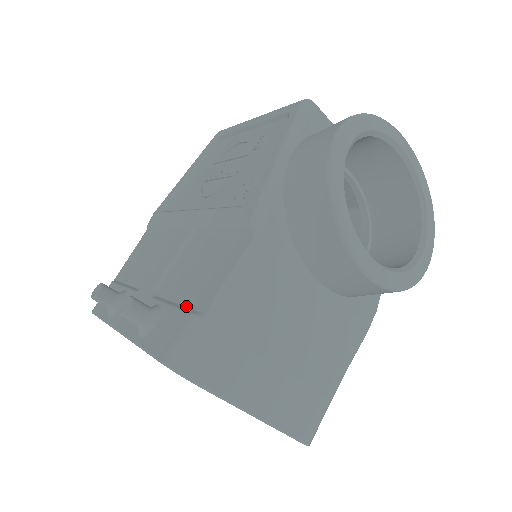
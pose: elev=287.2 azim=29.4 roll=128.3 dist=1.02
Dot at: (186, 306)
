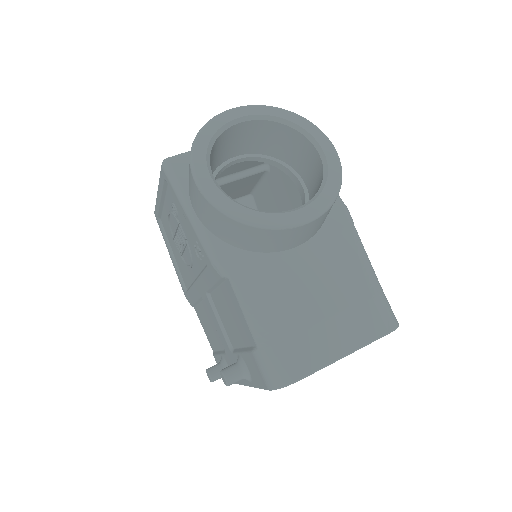
Dot at: (247, 347)
